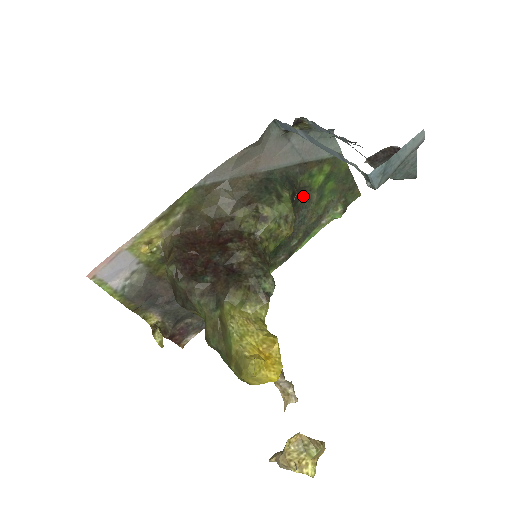
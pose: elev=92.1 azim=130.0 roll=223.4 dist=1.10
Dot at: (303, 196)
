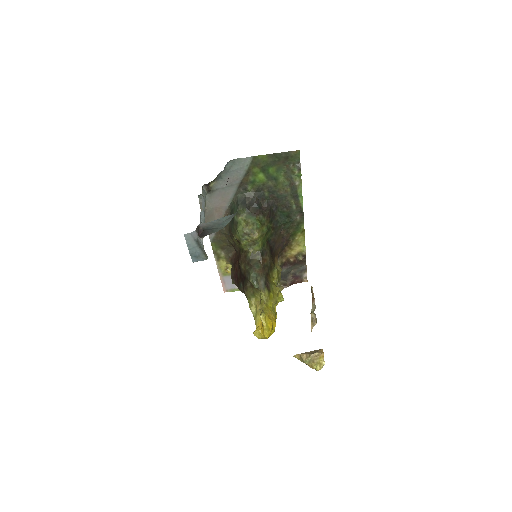
Dot at: (264, 191)
